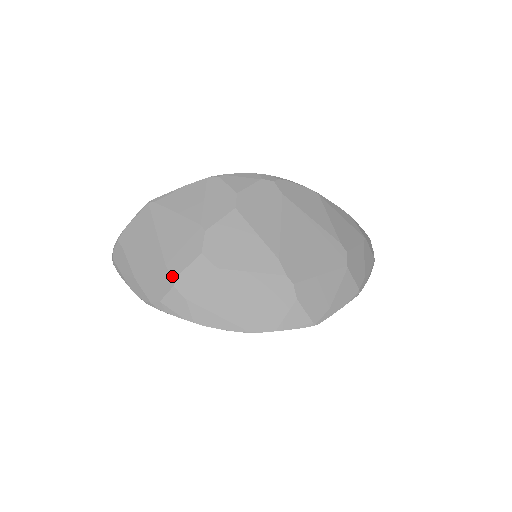
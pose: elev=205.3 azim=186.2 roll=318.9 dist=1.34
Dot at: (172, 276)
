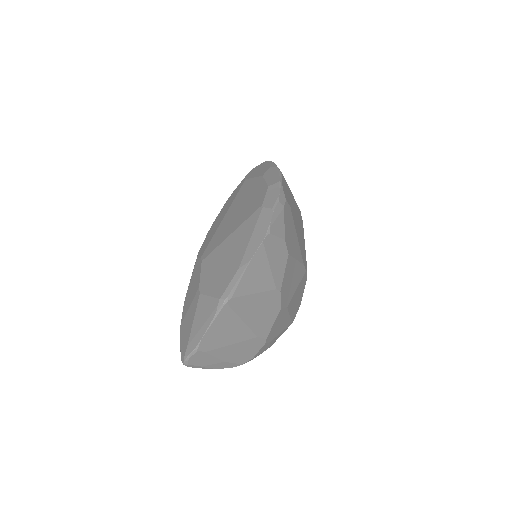
Dot at: (264, 339)
